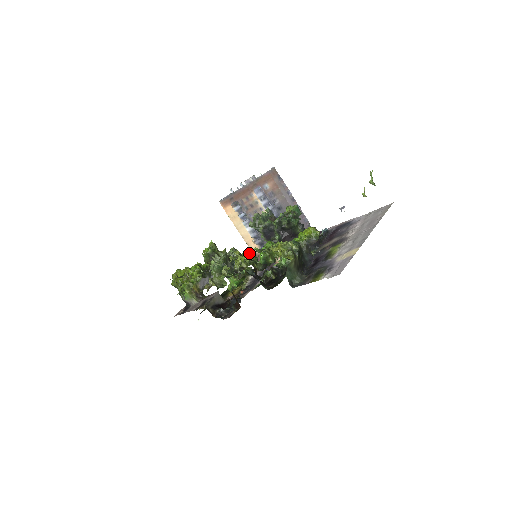
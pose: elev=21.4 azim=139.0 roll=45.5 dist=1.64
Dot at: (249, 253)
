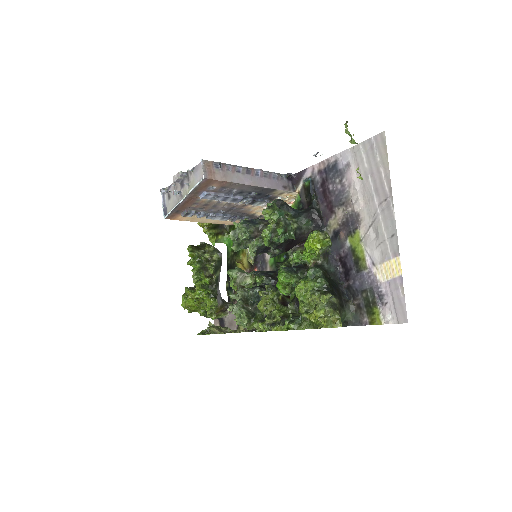
Dot at: (285, 330)
